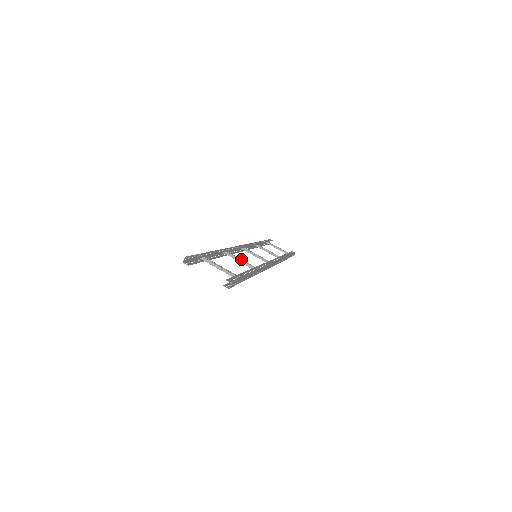
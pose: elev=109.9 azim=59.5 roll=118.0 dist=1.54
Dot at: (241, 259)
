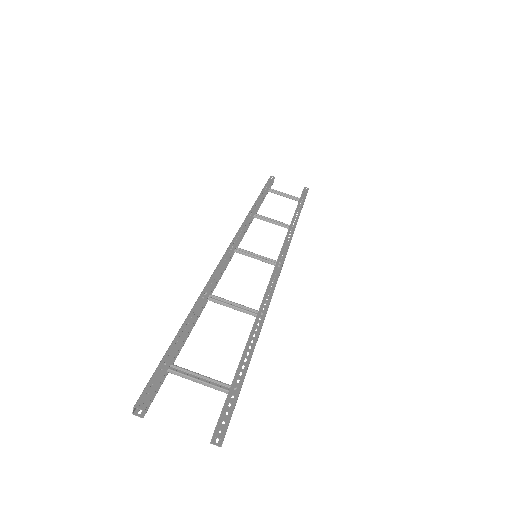
Dot at: (234, 302)
